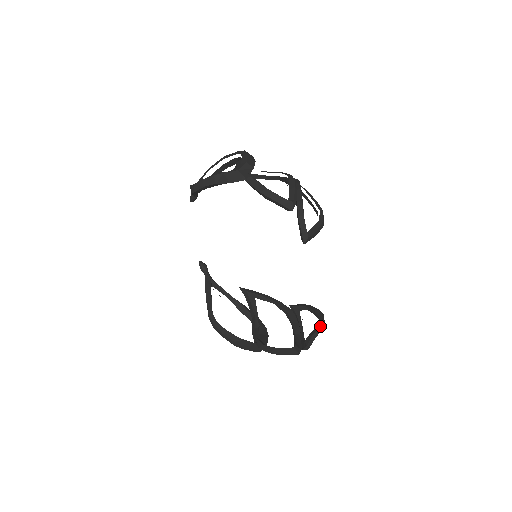
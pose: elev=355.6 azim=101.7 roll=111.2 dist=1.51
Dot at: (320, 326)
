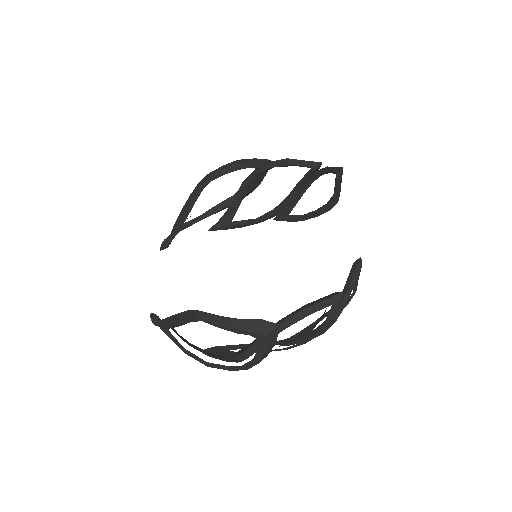
Dot at: occluded
